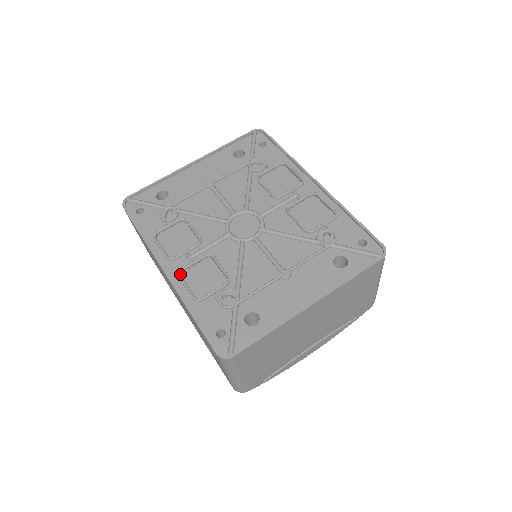
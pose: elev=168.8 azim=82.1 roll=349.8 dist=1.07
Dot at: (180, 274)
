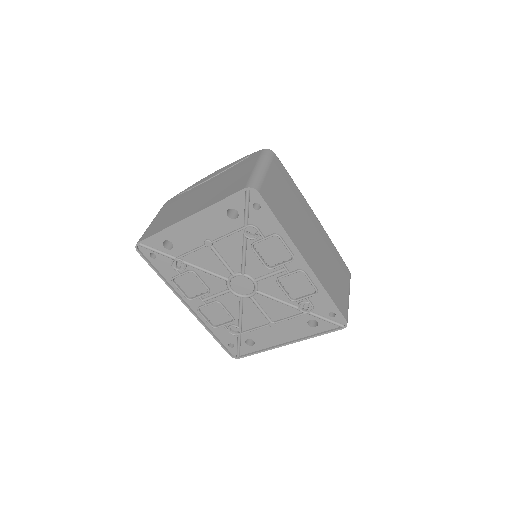
Dot at: (199, 311)
